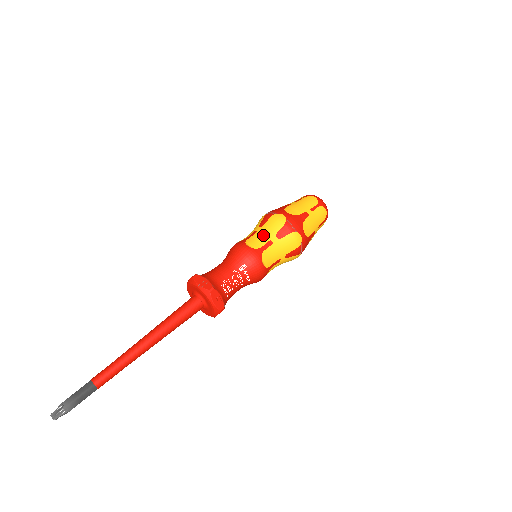
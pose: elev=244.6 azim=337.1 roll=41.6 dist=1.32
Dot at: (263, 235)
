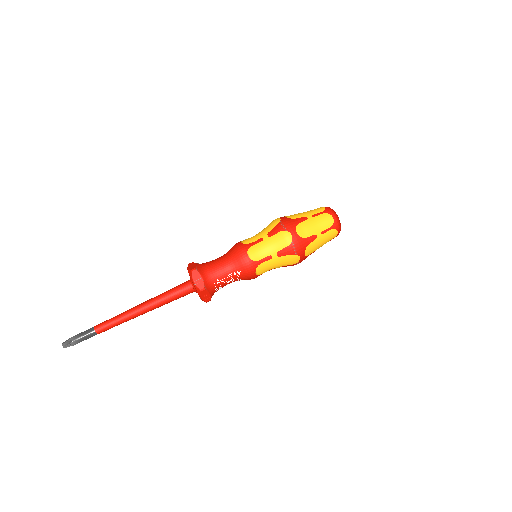
Dot at: (266, 248)
